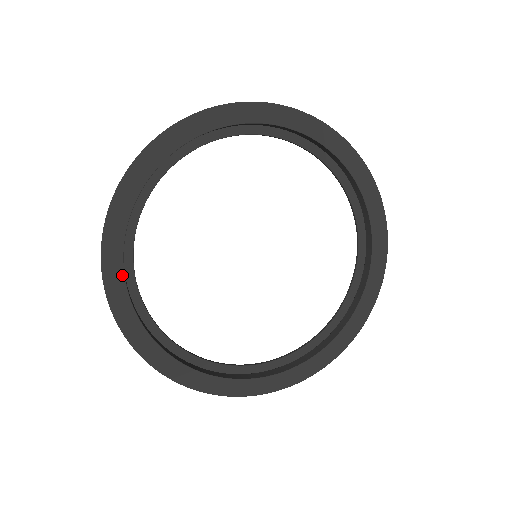
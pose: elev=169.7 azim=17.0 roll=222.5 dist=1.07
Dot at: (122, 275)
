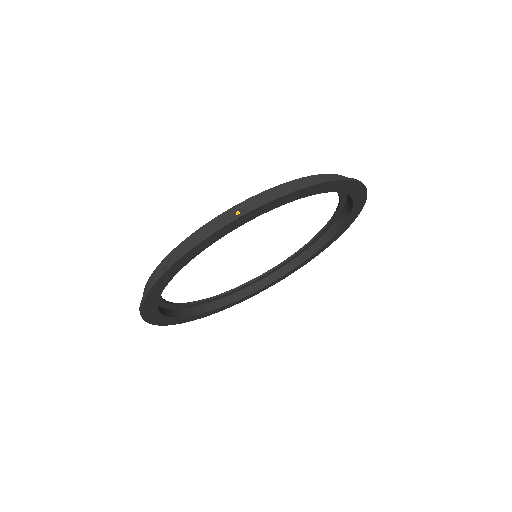
Dot at: (171, 278)
